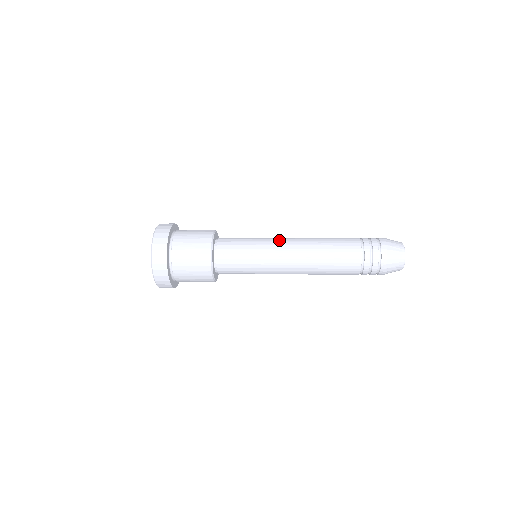
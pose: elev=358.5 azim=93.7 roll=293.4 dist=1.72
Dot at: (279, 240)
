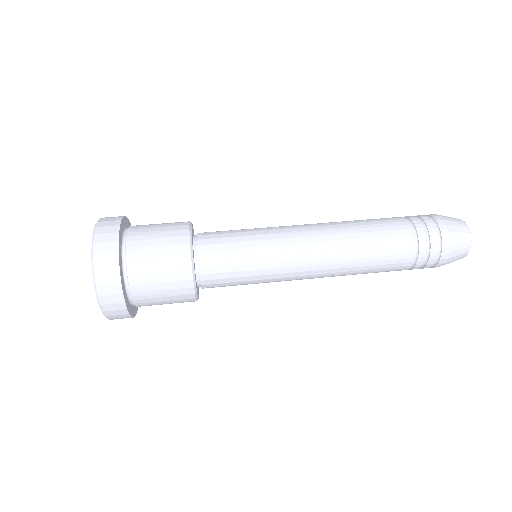
Dot at: (291, 230)
